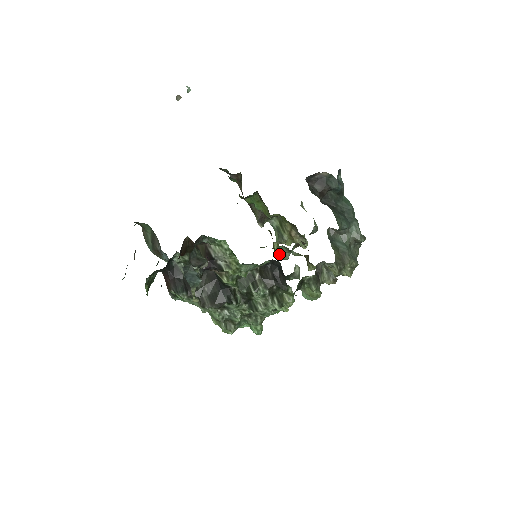
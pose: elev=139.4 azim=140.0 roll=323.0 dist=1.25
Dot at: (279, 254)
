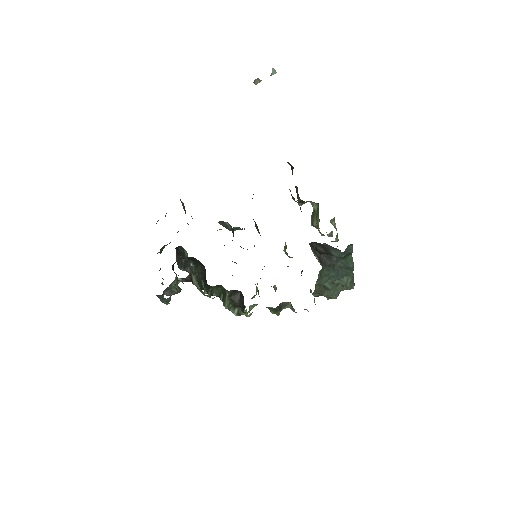
Dot at: (285, 252)
